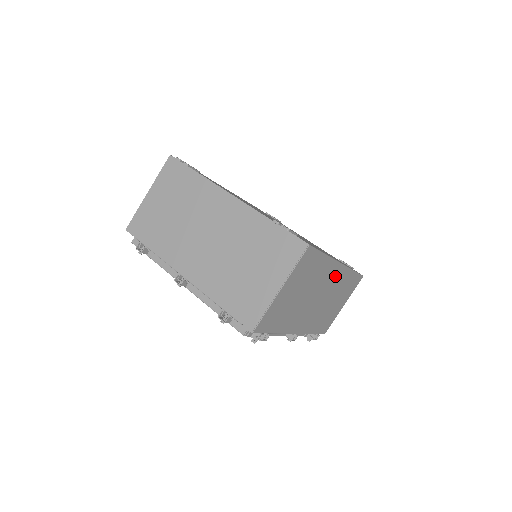
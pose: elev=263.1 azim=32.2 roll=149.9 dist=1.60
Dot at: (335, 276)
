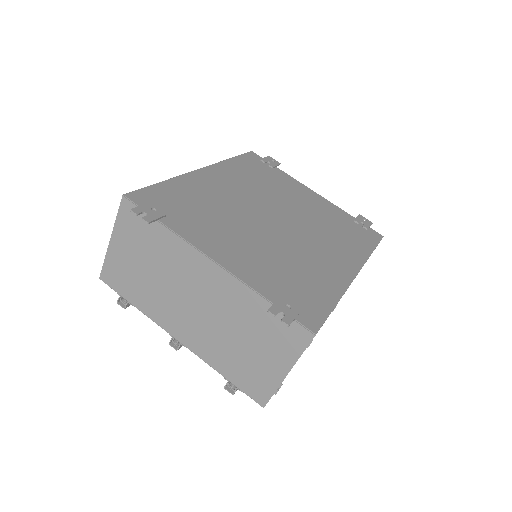
Dot at: occluded
